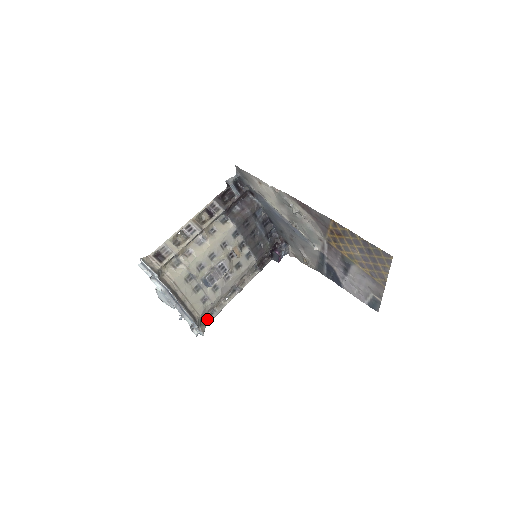
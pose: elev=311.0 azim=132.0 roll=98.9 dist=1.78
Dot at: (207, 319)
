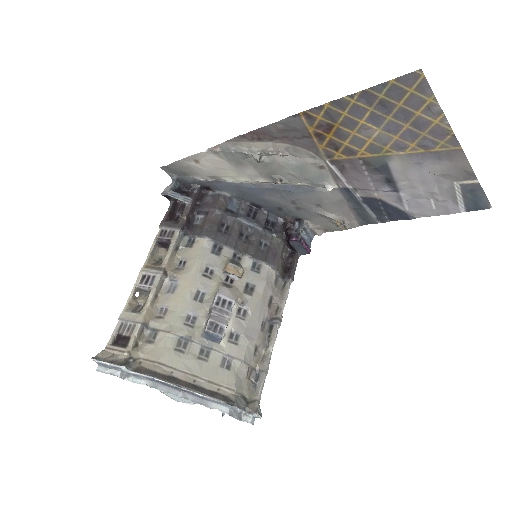
Dot at: (255, 390)
